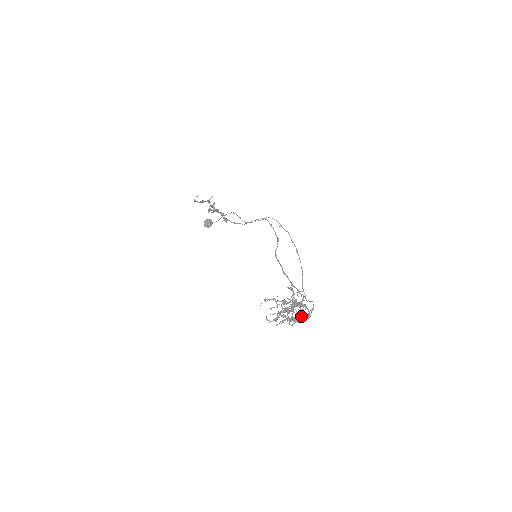
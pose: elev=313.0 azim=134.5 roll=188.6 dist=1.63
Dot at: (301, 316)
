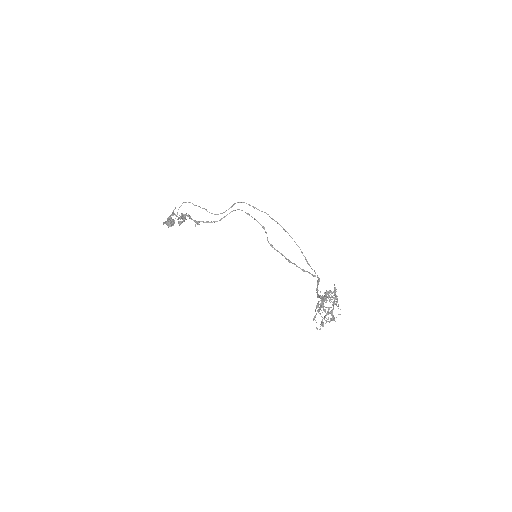
Dot at: occluded
